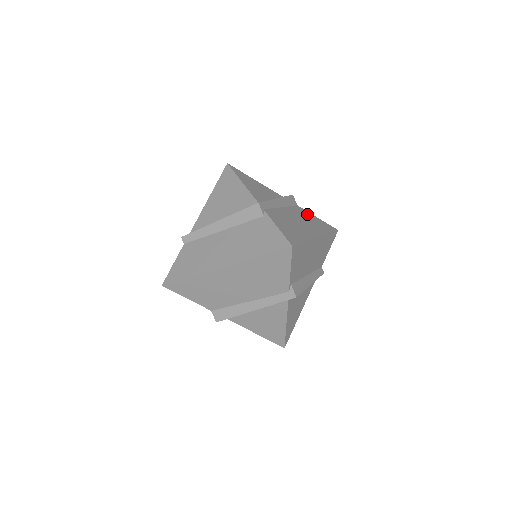
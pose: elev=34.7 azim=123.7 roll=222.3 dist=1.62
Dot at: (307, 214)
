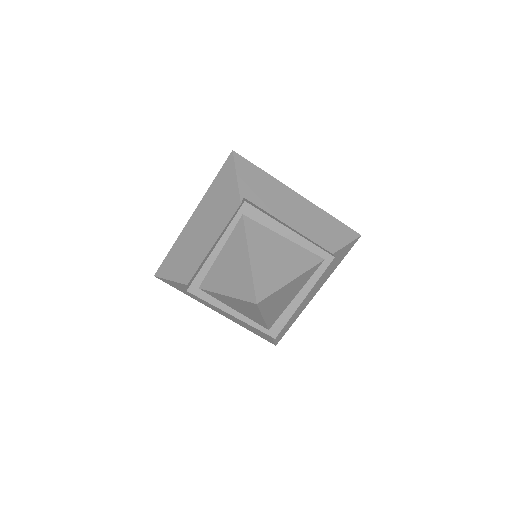
Dot at: occluded
